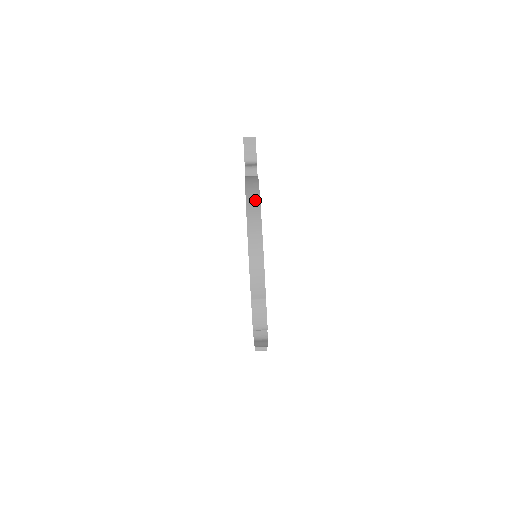
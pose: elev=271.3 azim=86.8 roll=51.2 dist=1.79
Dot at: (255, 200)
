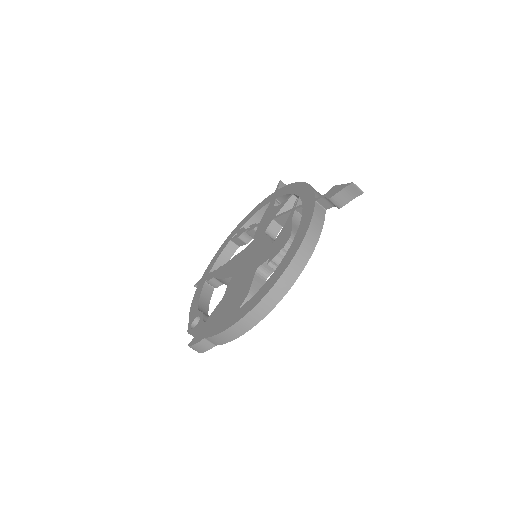
Dot at: (284, 289)
